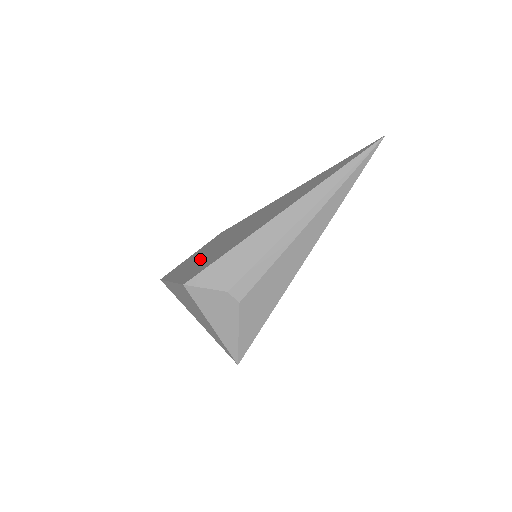
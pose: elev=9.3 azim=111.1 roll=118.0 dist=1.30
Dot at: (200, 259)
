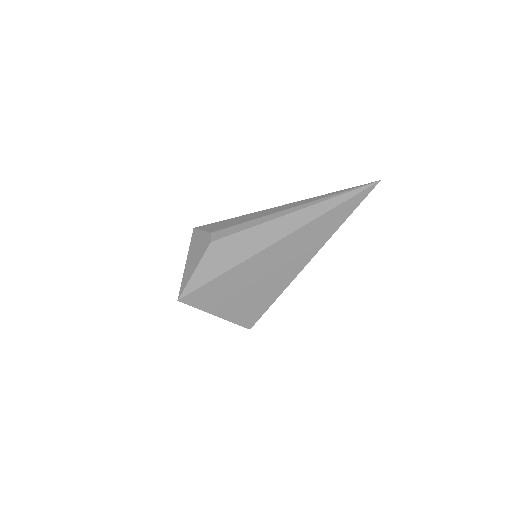
Dot at: occluded
